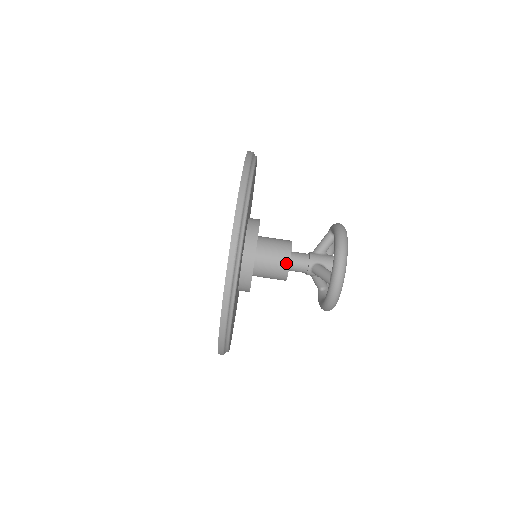
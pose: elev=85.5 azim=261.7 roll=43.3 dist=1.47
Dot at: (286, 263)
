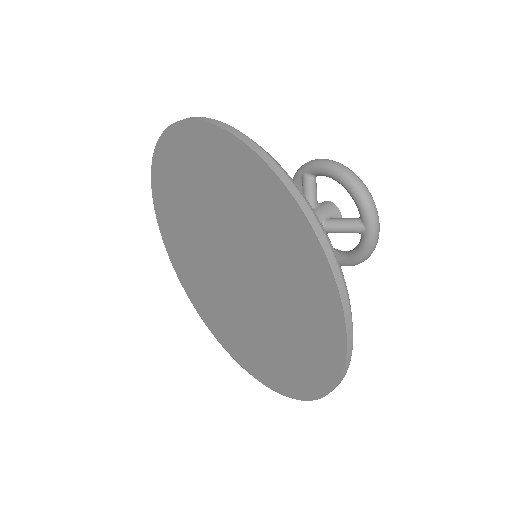
Dot at: occluded
